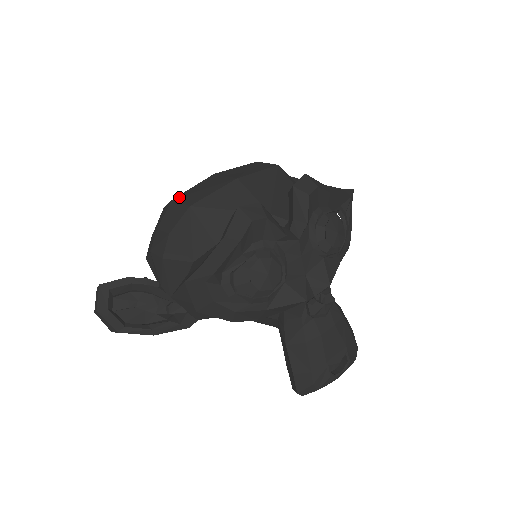
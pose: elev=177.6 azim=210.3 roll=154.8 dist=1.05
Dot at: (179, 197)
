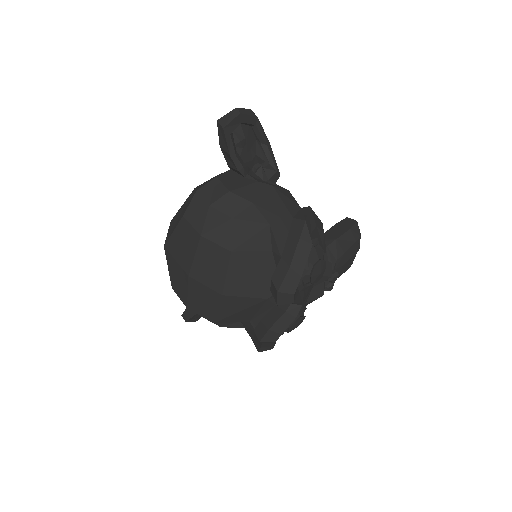
Dot at: (190, 307)
